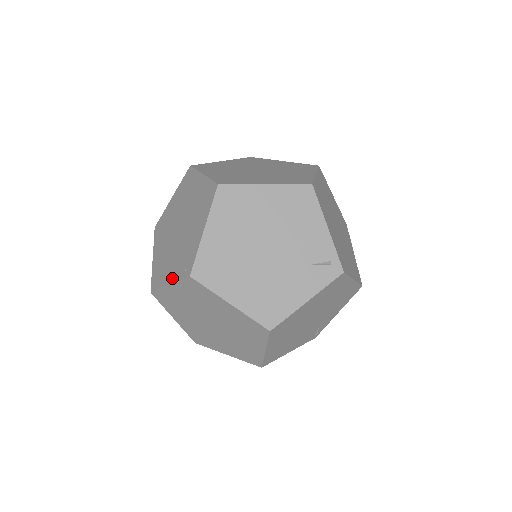
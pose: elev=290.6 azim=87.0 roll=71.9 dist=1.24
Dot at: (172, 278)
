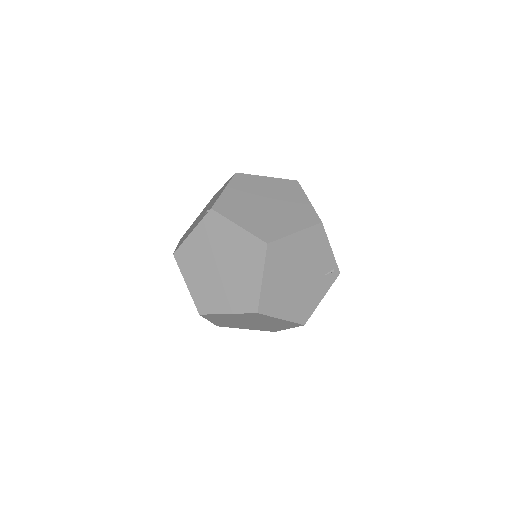
Dot at: (231, 309)
